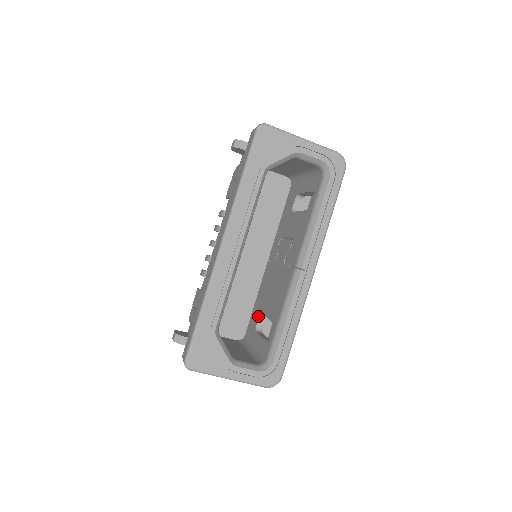
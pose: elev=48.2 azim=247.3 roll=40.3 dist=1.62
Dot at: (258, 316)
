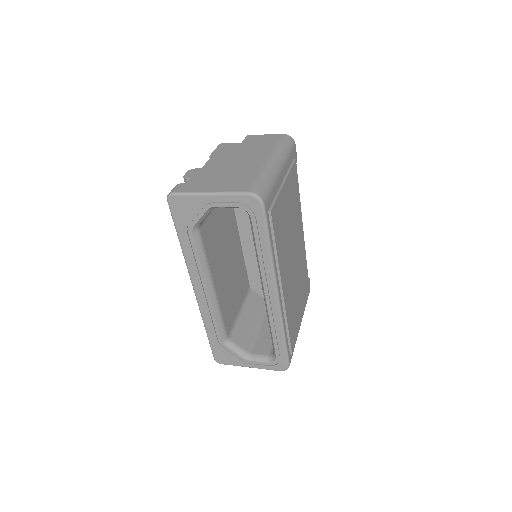
Dot at: occluded
